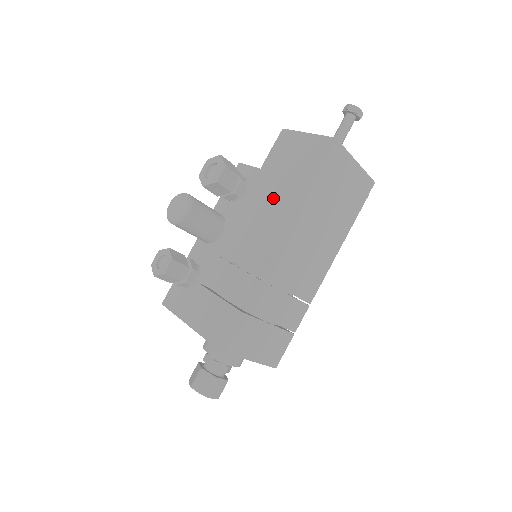
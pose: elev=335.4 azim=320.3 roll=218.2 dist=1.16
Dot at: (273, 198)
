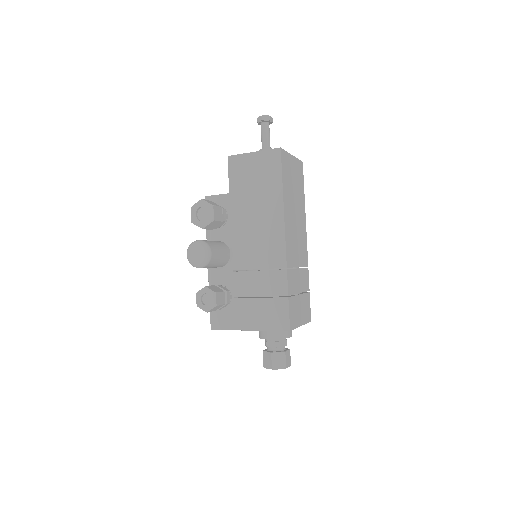
Dot at: (257, 210)
